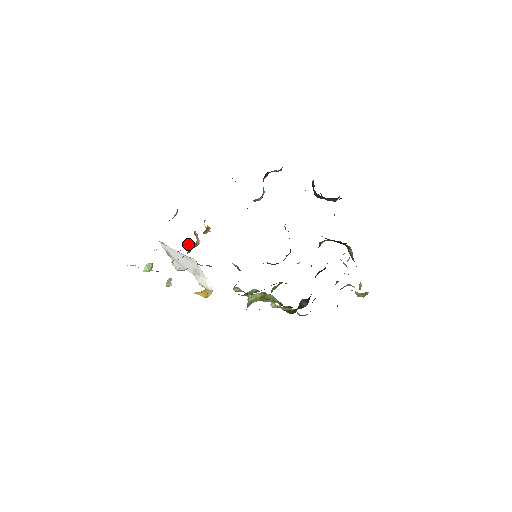
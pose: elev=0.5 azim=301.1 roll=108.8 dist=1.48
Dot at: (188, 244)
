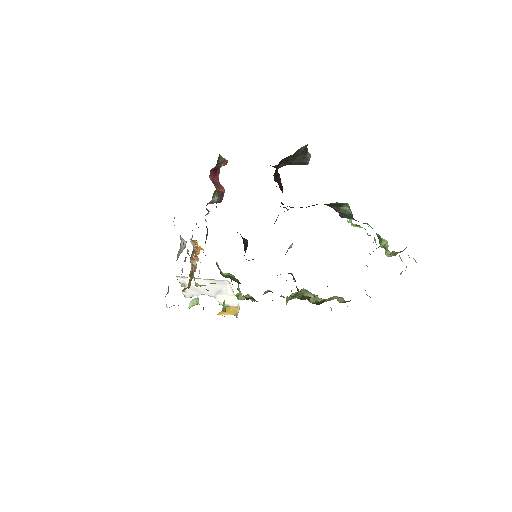
Dot at: occluded
